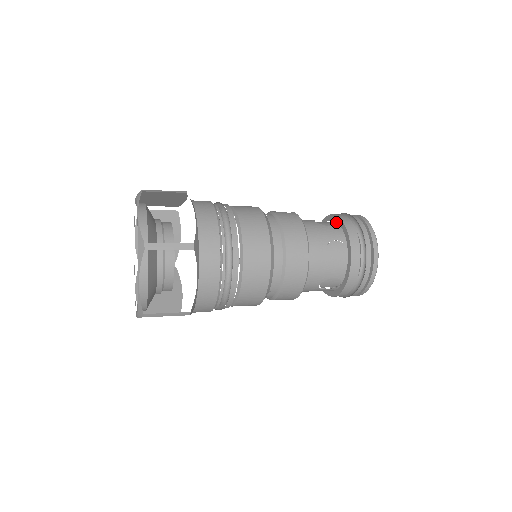
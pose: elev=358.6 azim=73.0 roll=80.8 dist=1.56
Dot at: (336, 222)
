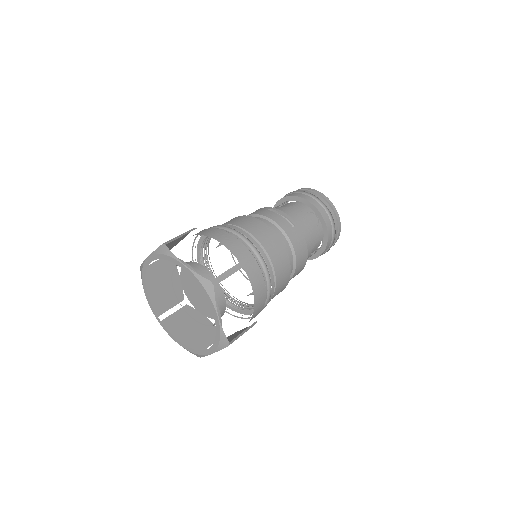
Dot at: (305, 193)
